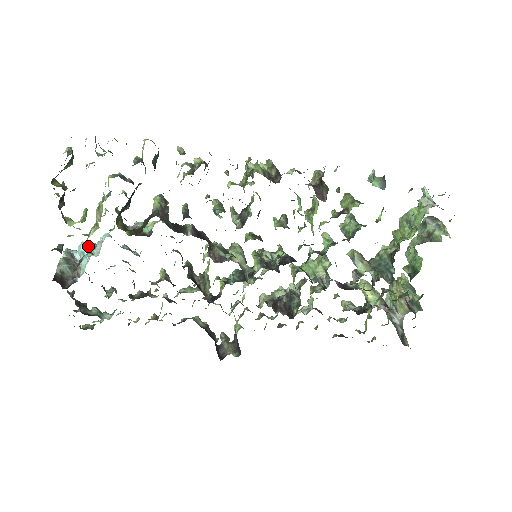
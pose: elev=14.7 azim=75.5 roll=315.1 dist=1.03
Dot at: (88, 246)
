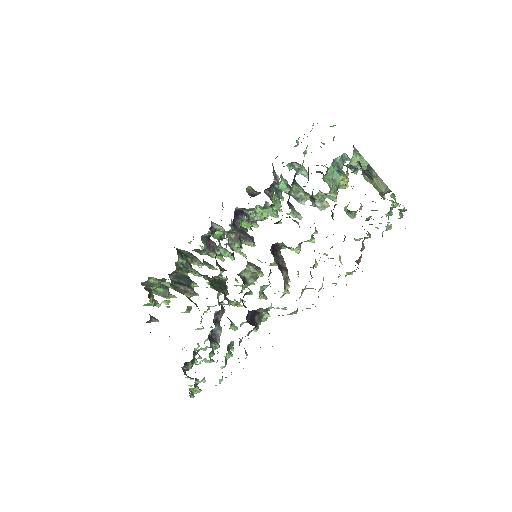
Dot at: occluded
